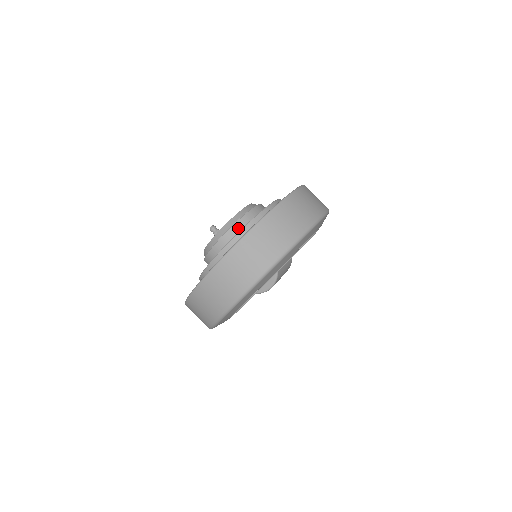
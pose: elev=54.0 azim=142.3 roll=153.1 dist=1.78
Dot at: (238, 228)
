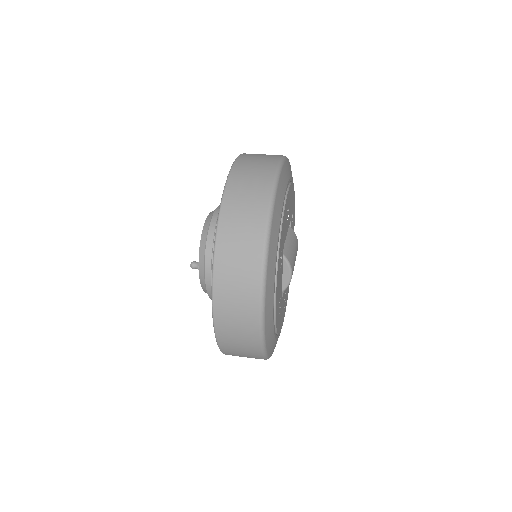
Dot at: (212, 246)
